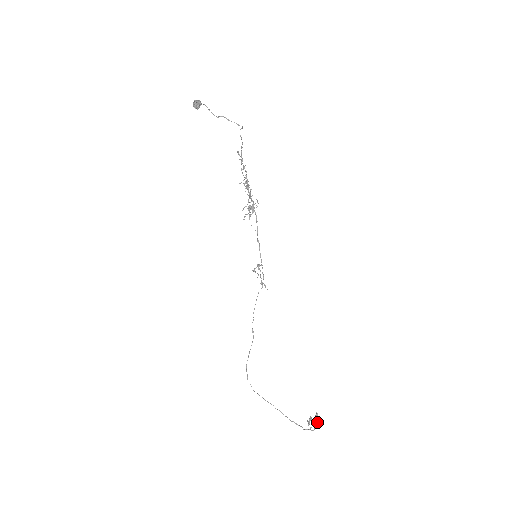
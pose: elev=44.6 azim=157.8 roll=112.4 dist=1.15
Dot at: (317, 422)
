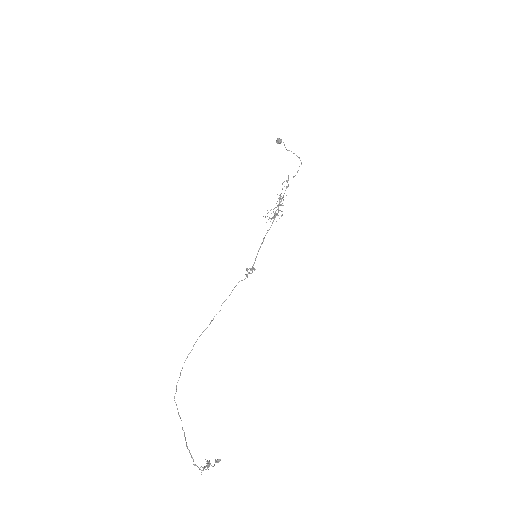
Dot at: occluded
